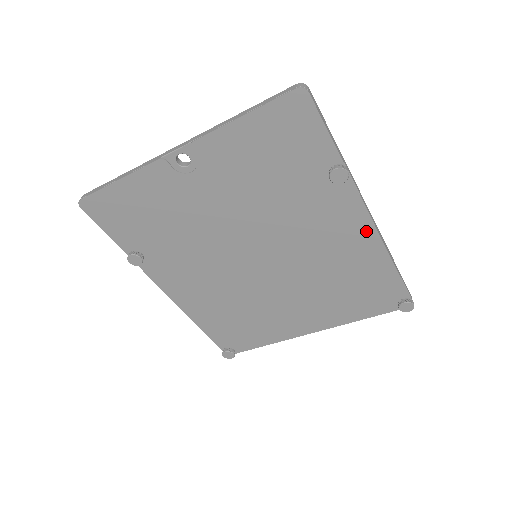
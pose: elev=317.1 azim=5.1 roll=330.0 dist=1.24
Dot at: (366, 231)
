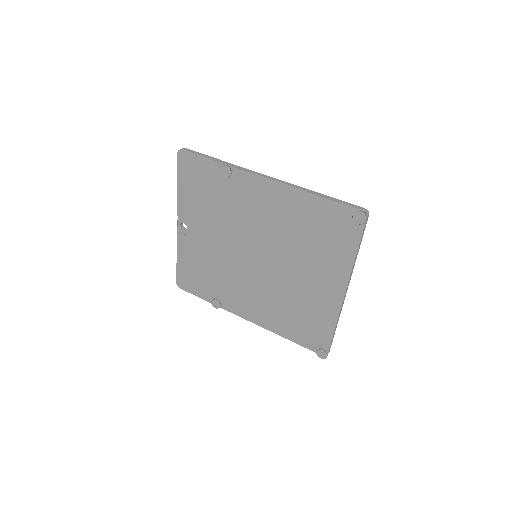
Dot at: (275, 188)
